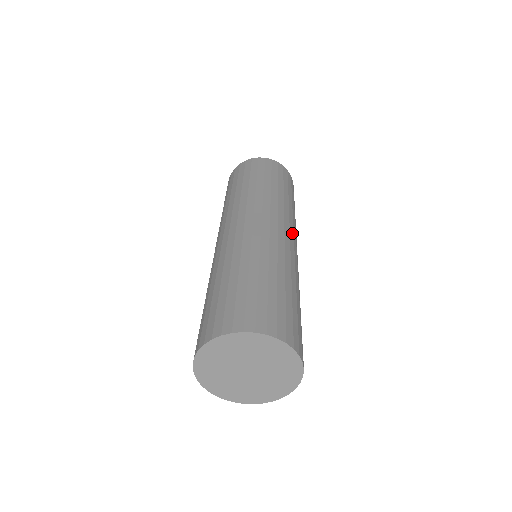
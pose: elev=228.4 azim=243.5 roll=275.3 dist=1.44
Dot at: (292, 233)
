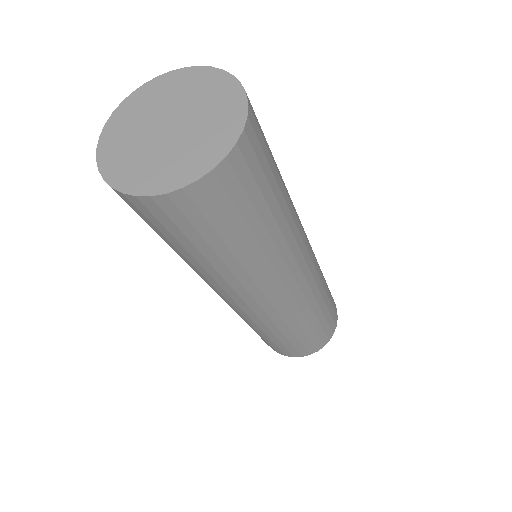
Dot at: occluded
